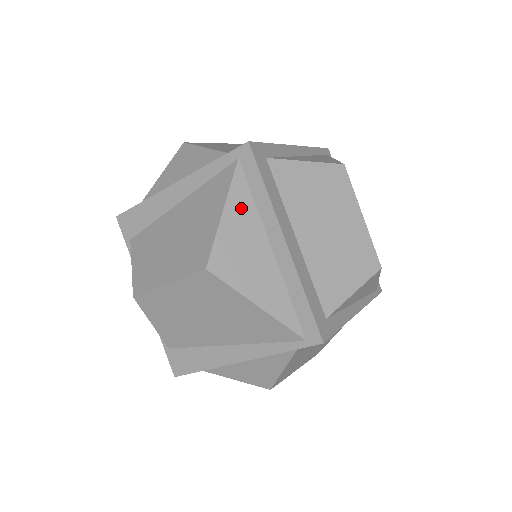
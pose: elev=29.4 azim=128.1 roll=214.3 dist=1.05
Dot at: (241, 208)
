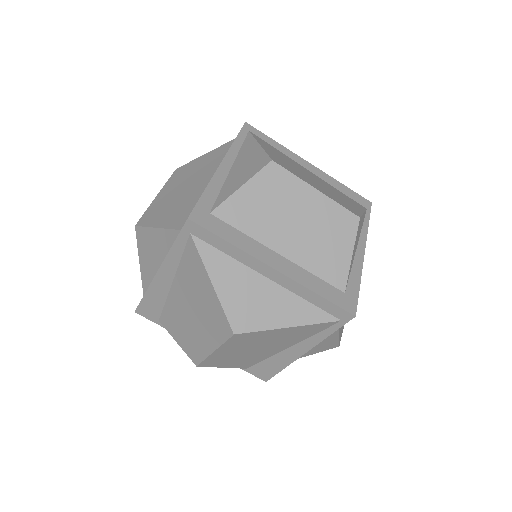
Dot at: (223, 269)
